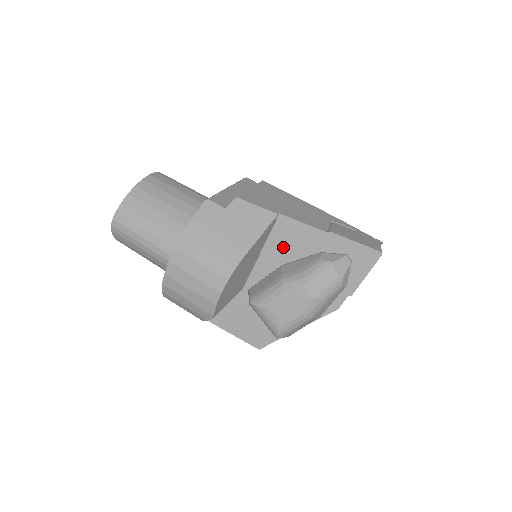
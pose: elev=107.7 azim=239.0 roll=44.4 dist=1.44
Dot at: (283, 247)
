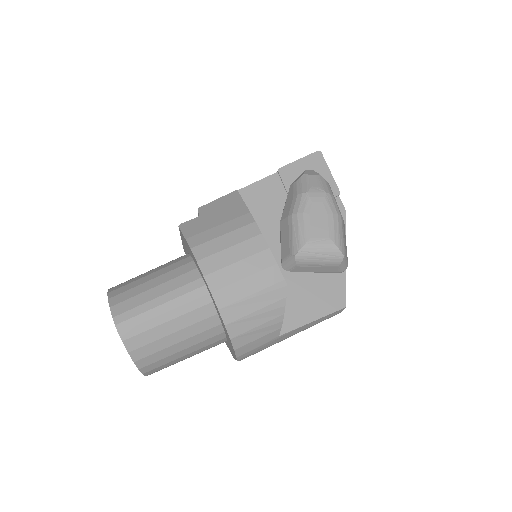
Dot at: (265, 209)
